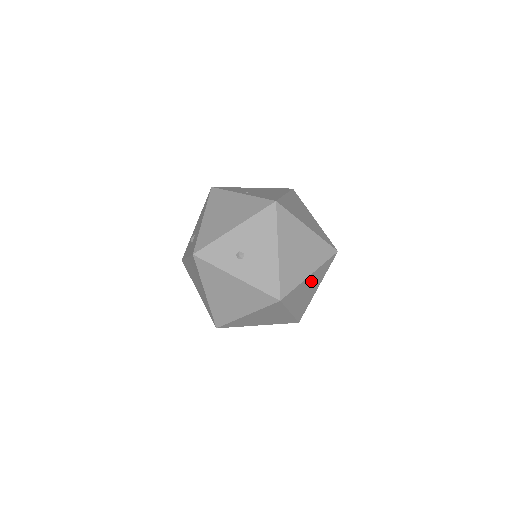
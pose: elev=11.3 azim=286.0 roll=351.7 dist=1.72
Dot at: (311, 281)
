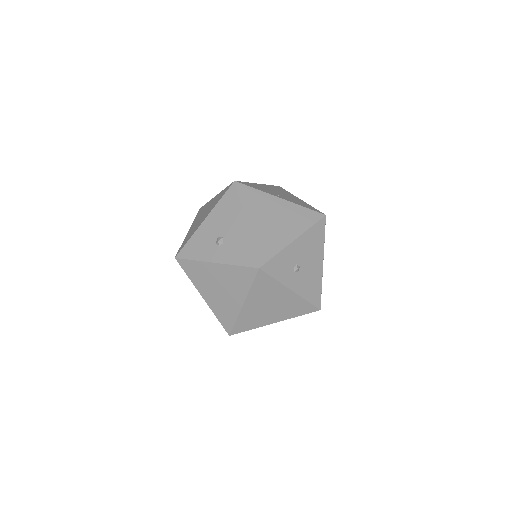
Dot at: occluded
